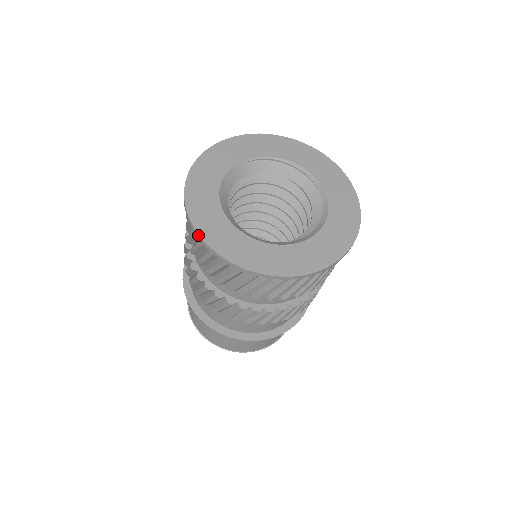
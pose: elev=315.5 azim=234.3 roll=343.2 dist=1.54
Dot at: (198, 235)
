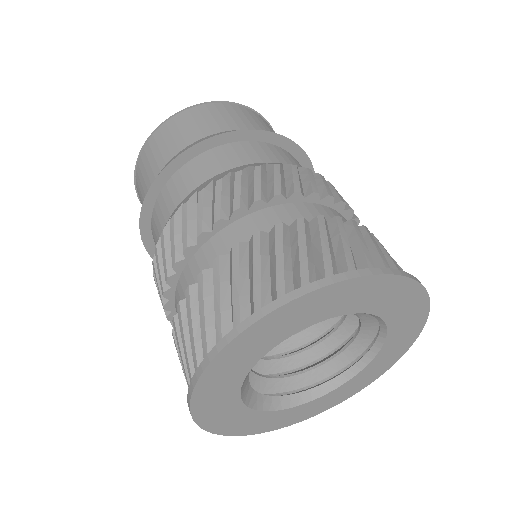
Dot at: (207, 431)
